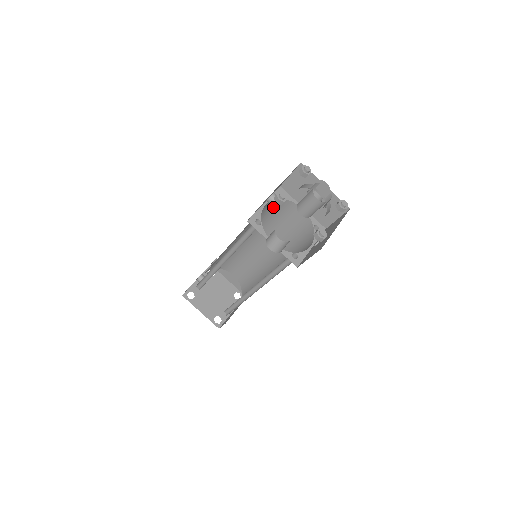
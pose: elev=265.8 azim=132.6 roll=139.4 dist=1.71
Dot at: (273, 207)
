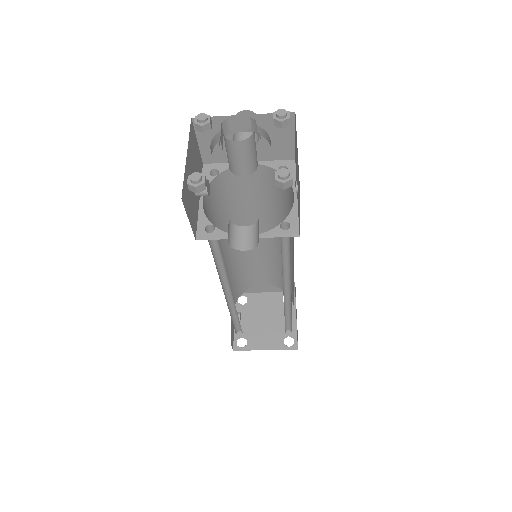
Dot at: (218, 193)
